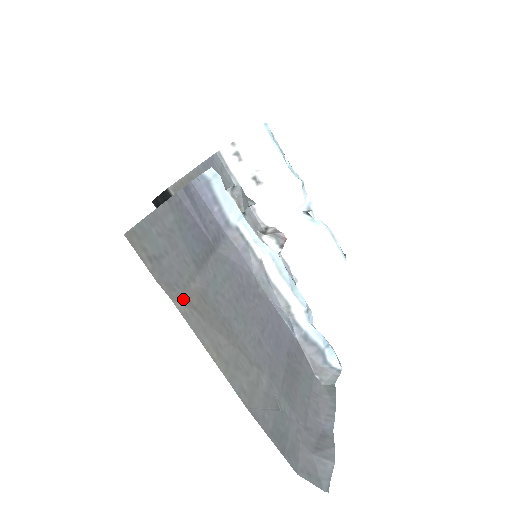
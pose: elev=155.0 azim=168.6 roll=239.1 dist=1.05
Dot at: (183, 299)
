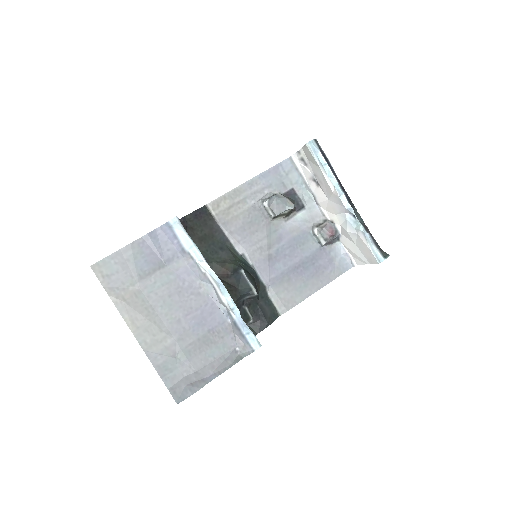
Dot at: (118, 295)
